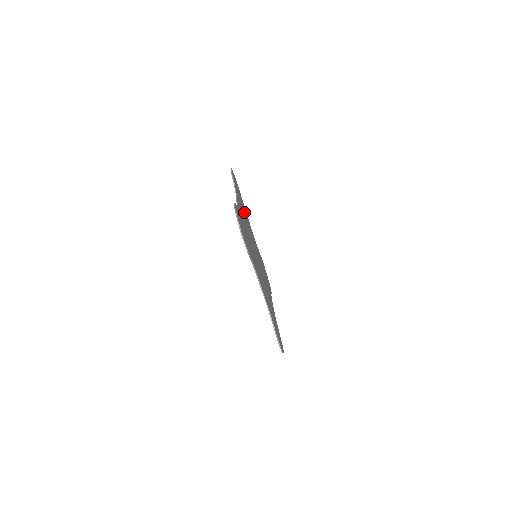
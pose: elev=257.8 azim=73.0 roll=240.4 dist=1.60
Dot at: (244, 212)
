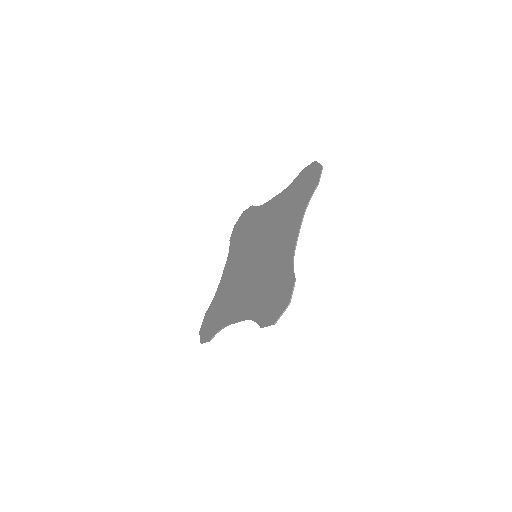
Dot at: (287, 210)
